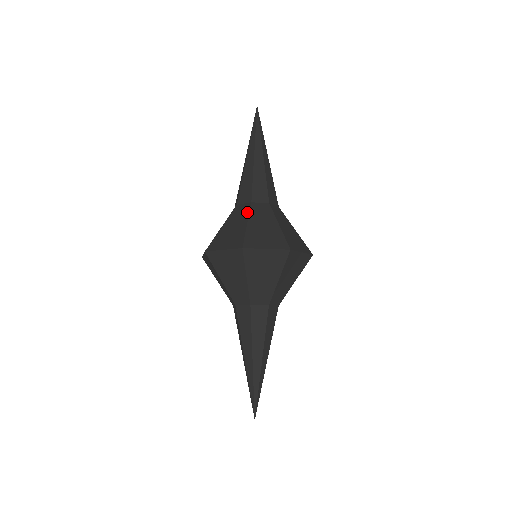
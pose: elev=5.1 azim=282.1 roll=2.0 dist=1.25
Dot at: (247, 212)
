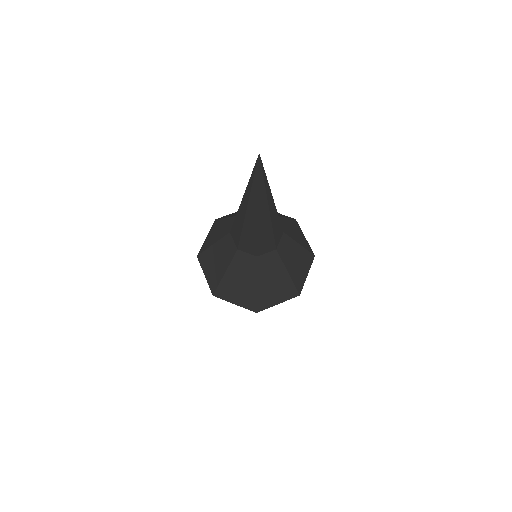
Dot at: (254, 270)
